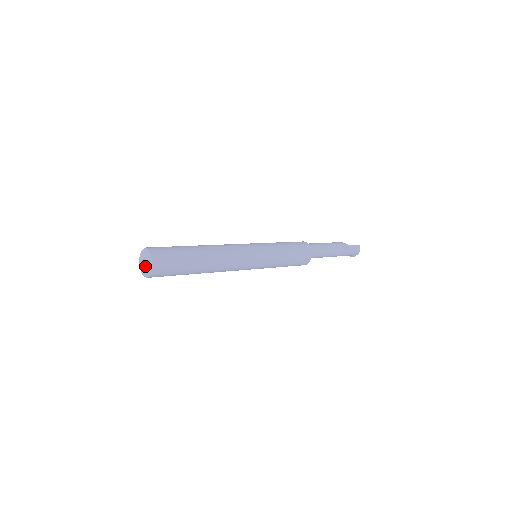
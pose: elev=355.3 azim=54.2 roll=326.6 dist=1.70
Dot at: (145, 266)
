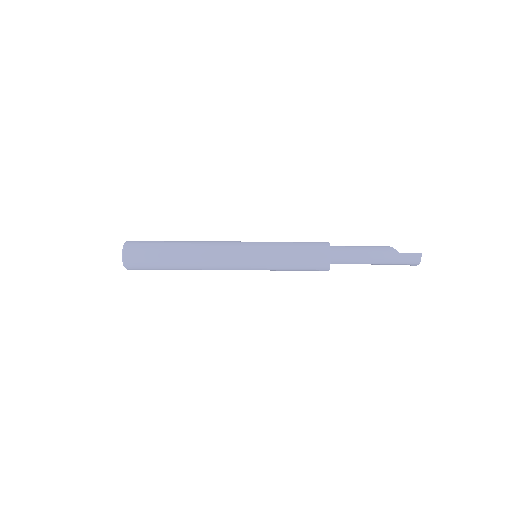
Dot at: occluded
